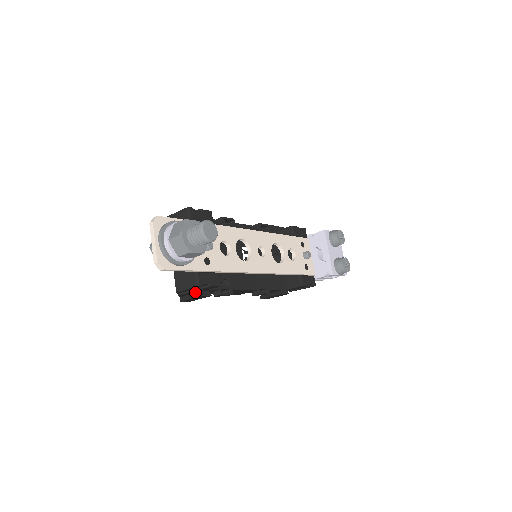
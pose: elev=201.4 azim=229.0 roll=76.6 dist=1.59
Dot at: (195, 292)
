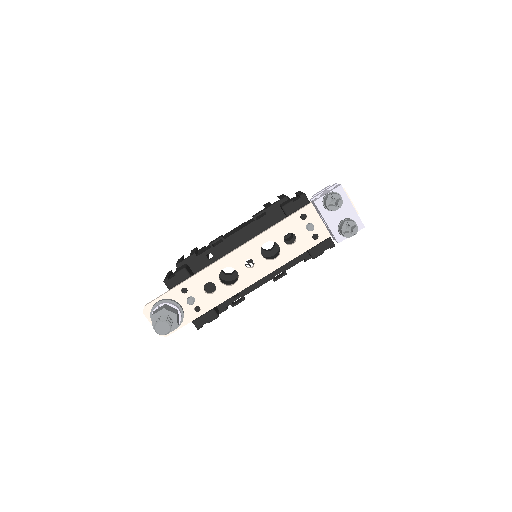
Dot at: occluded
